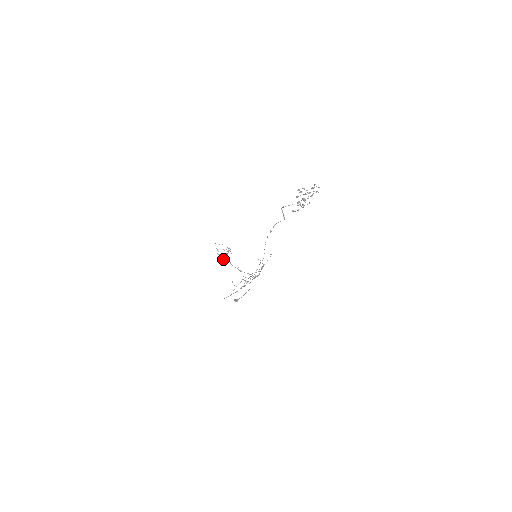
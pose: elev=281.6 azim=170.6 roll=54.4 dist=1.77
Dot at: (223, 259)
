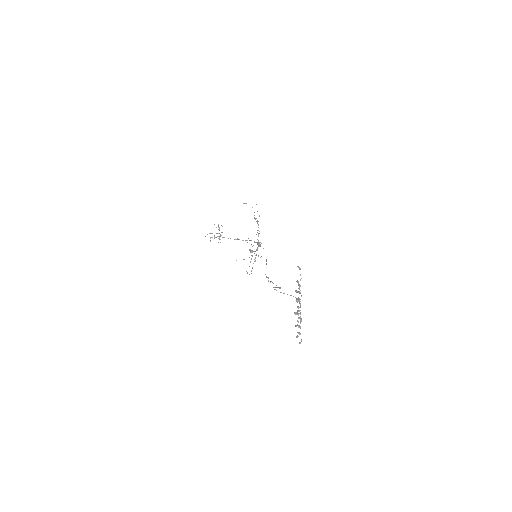
Dot at: occluded
